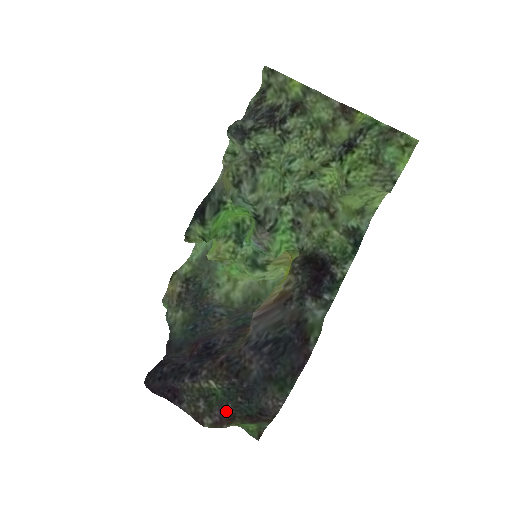
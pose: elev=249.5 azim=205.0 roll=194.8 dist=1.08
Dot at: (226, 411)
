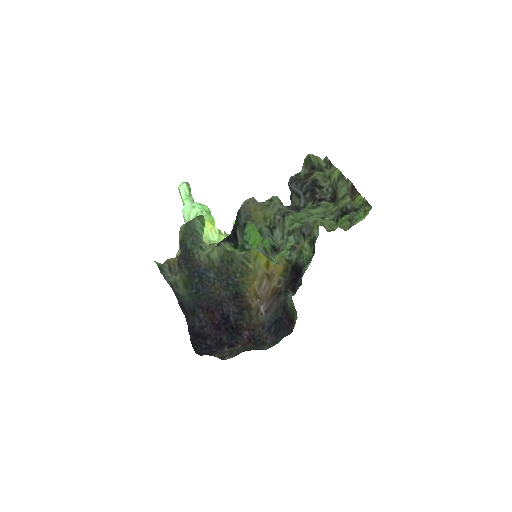
Dot at: (239, 353)
